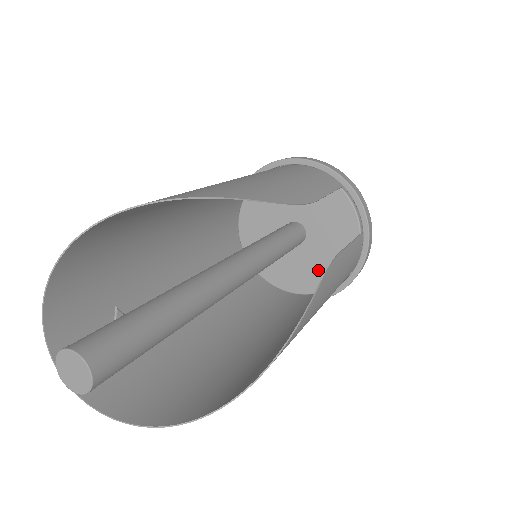
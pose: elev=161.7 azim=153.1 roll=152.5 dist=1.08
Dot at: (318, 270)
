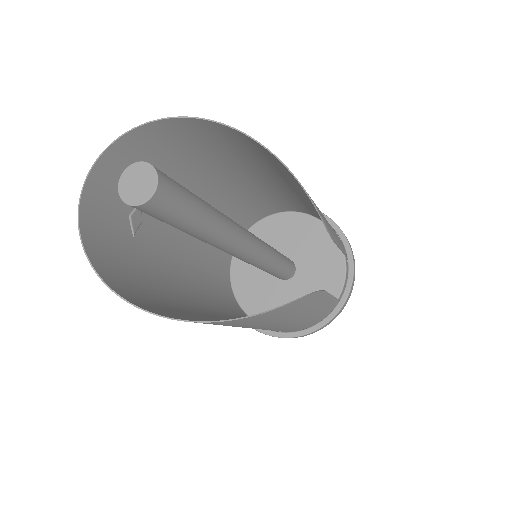
Dot at: occluded
